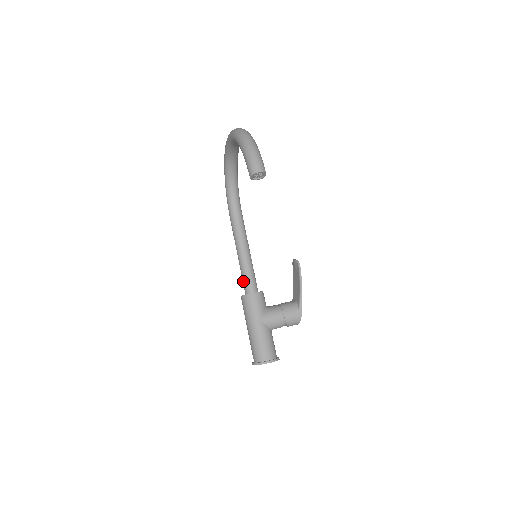
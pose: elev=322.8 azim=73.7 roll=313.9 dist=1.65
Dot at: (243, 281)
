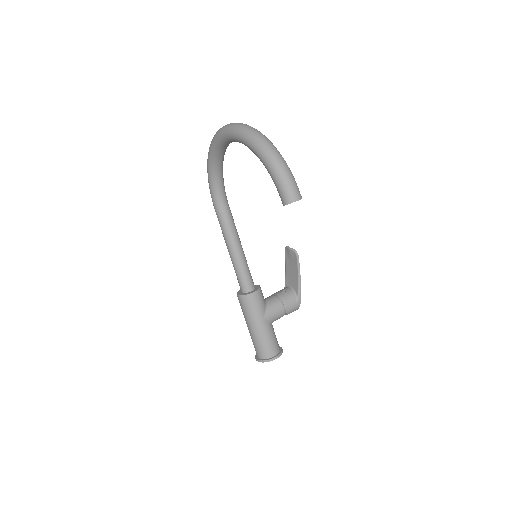
Dot at: (239, 279)
